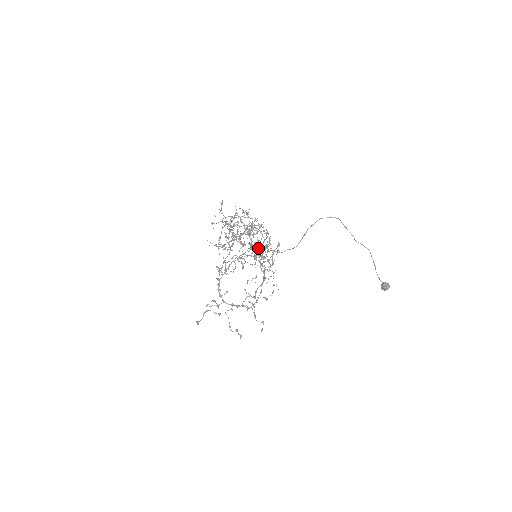
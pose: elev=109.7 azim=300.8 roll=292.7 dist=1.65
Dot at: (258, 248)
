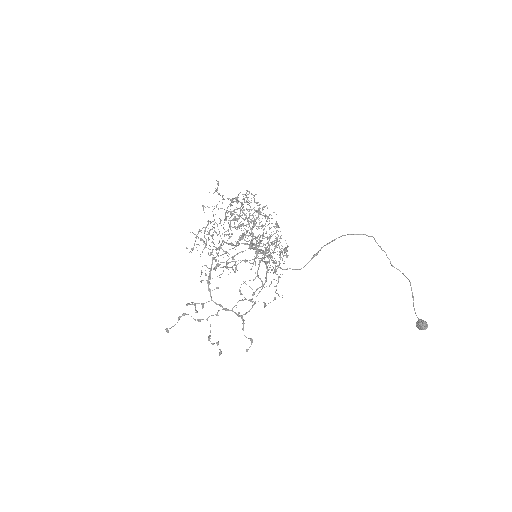
Dot at: (257, 250)
